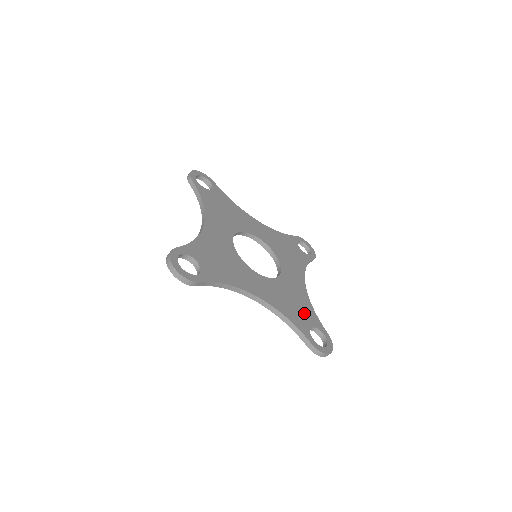
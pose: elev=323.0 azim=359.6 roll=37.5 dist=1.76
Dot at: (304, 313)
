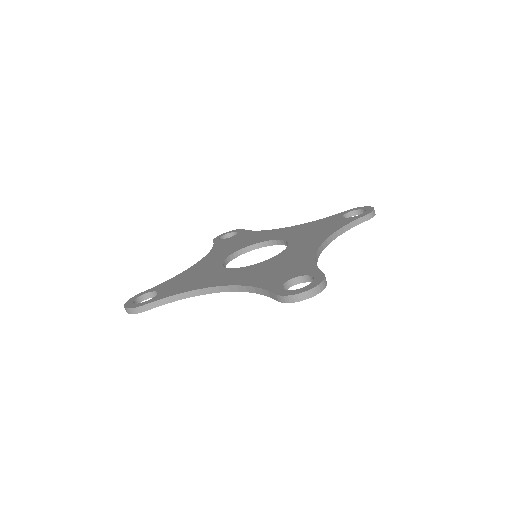
Dot at: (290, 271)
